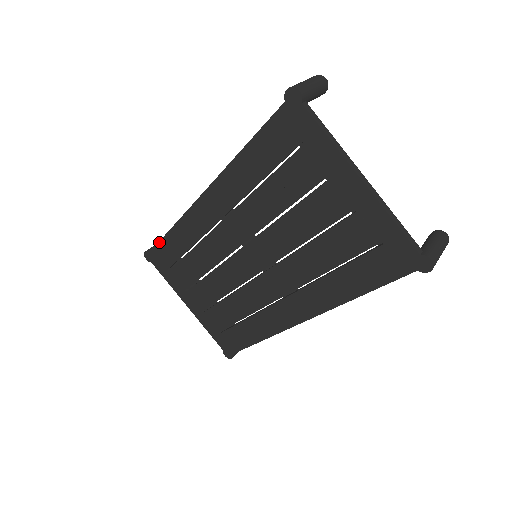
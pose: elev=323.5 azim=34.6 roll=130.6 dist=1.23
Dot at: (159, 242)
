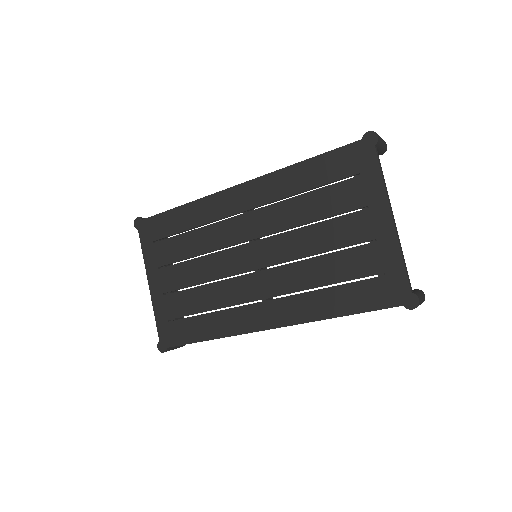
Dot at: (162, 213)
